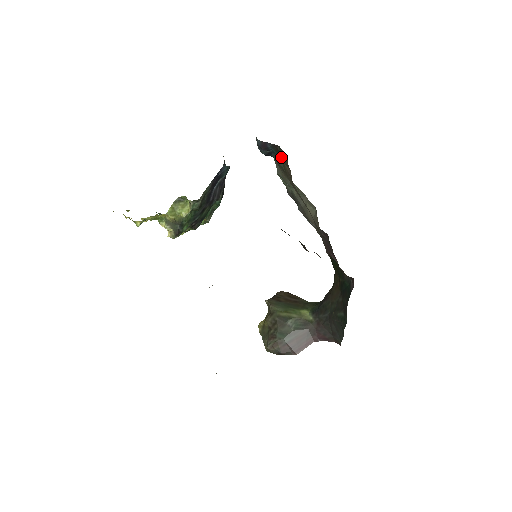
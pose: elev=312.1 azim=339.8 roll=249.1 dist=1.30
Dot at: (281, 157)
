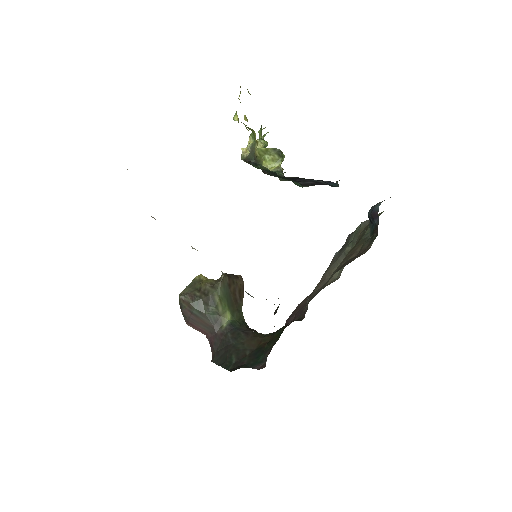
Dot at: (371, 236)
